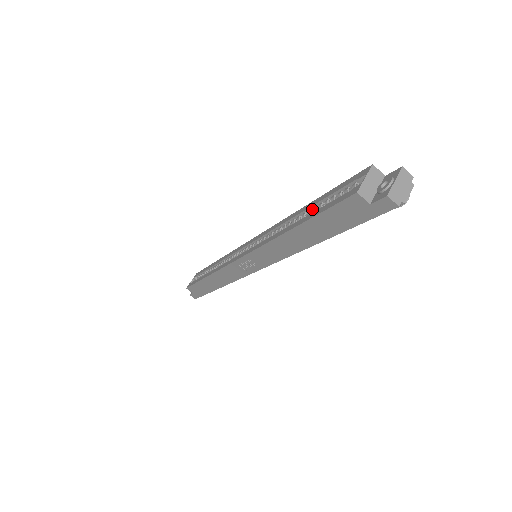
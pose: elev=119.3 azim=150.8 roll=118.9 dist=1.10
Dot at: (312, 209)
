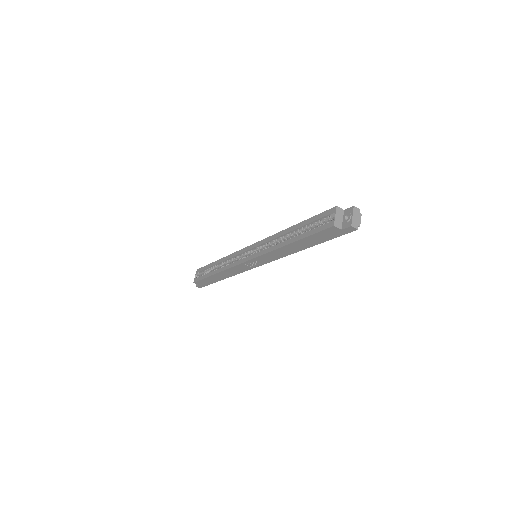
Dot at: (299, 229)
